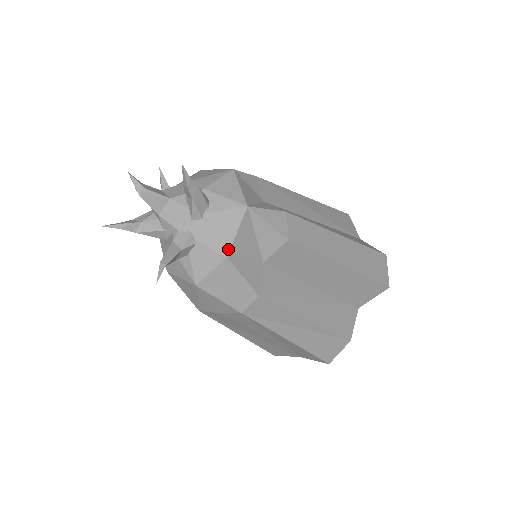
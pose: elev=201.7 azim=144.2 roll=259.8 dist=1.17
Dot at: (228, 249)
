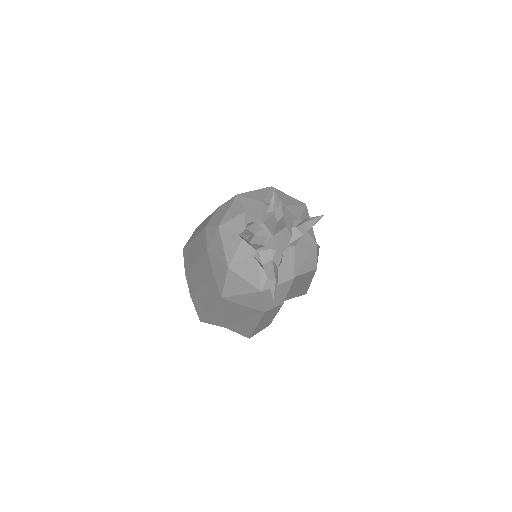
Dot at: (297, 272)
